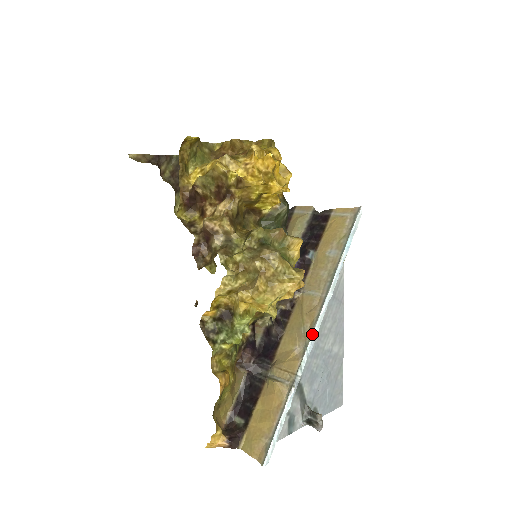
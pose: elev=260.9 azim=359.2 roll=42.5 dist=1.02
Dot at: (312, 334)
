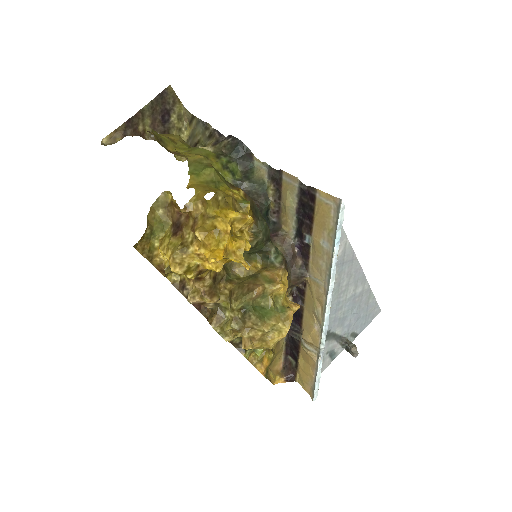
Dot at: (324, 320)
